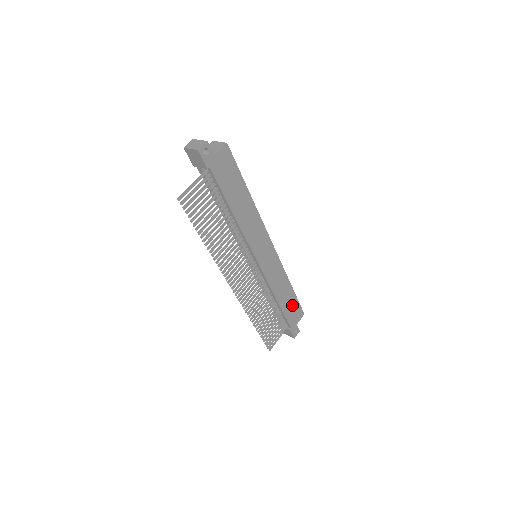
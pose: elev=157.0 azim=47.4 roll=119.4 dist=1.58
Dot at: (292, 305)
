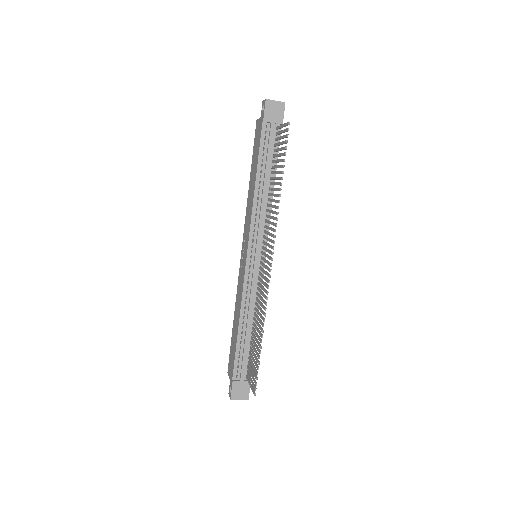
Dot at: occluded
